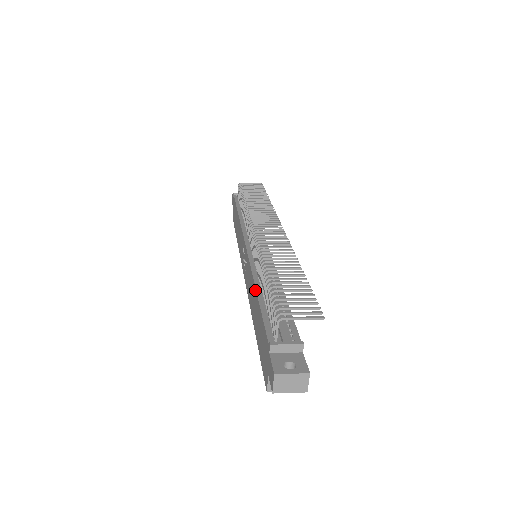
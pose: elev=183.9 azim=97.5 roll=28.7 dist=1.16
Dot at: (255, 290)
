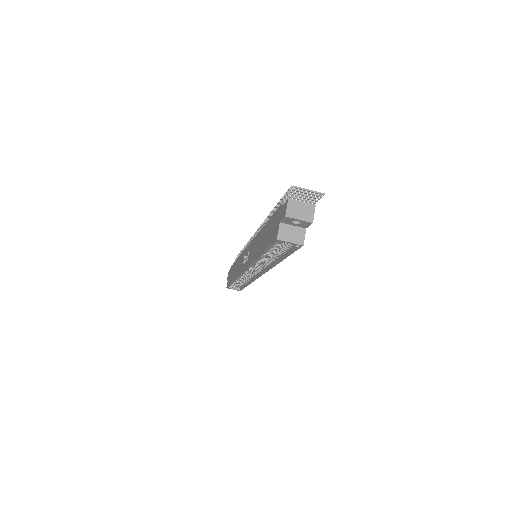
Dot at: (263, 228)
